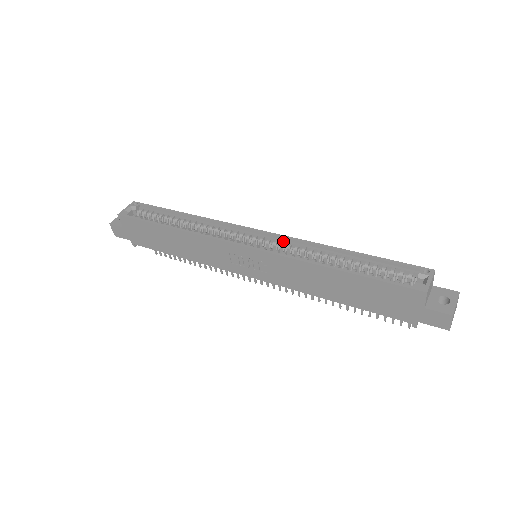
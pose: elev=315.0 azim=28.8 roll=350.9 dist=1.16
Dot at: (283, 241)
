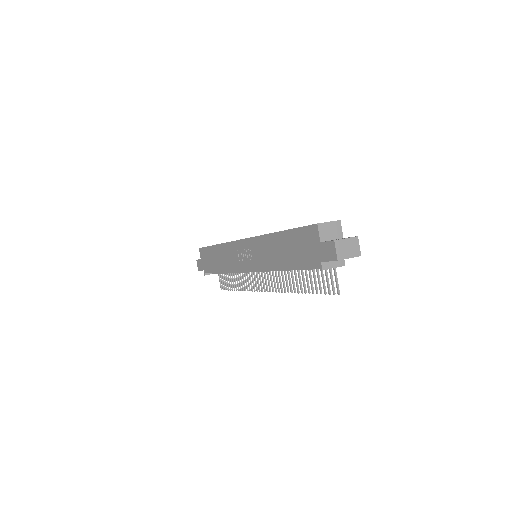
Dot at: occluded
